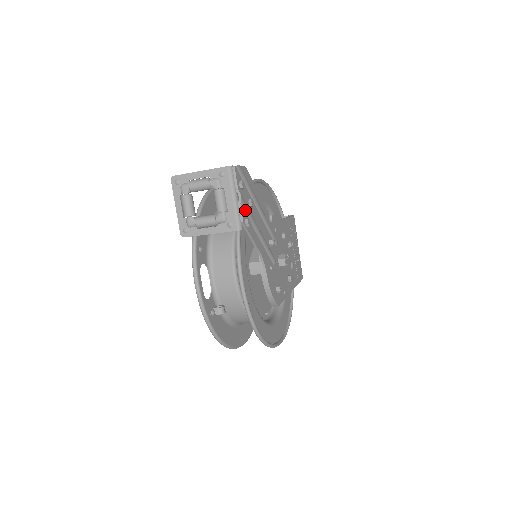
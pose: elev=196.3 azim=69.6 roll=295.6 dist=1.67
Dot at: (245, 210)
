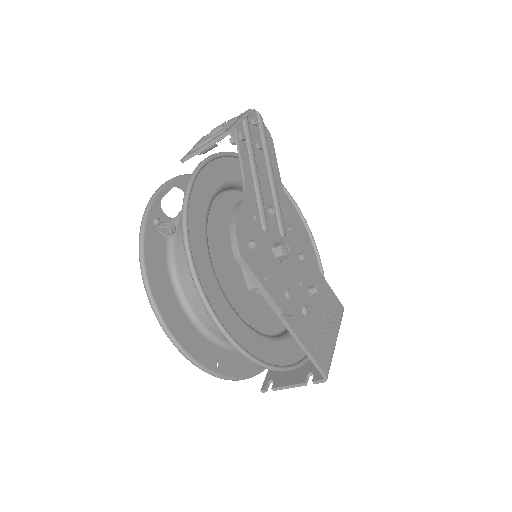
Dot at: (246, 132)
